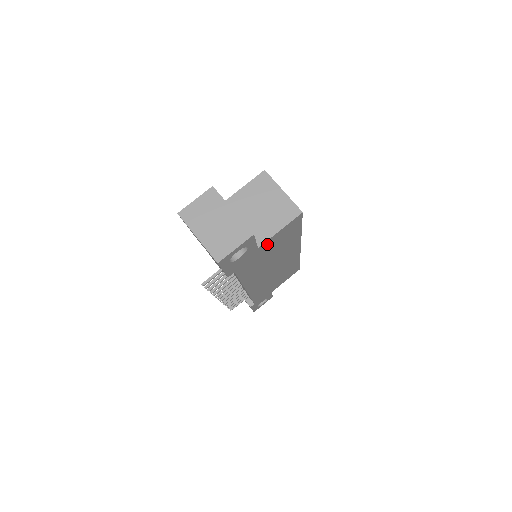
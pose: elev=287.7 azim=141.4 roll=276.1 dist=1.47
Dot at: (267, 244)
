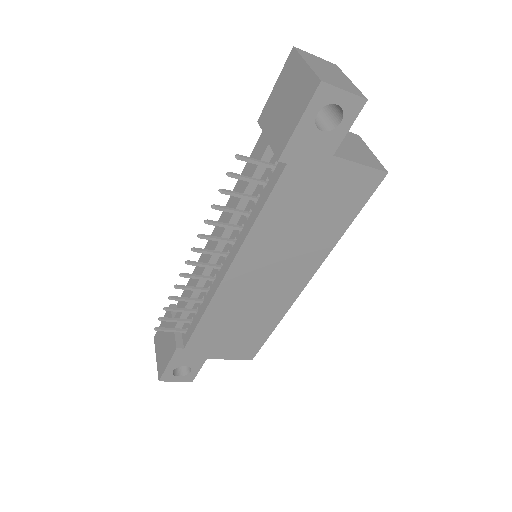
Dot at: (336, 171)
